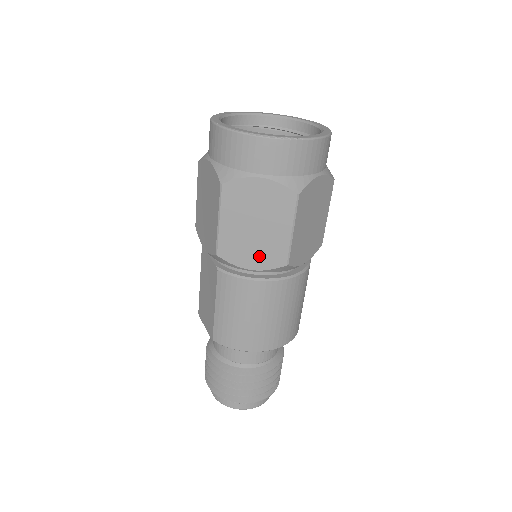
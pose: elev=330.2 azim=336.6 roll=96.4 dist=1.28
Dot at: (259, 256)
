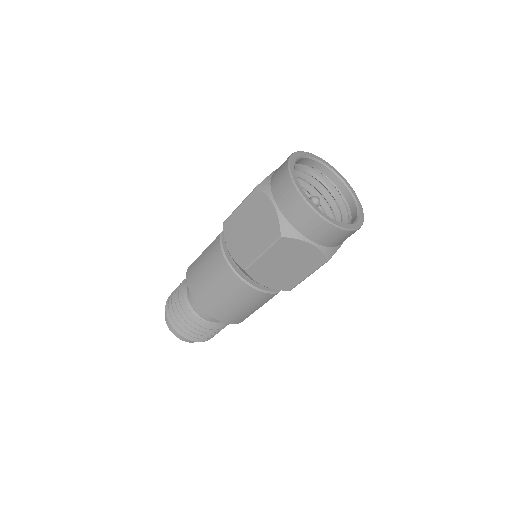
Dot at: (238, 248)
